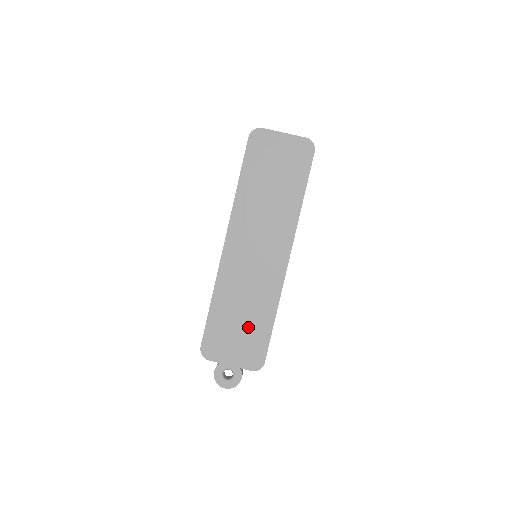
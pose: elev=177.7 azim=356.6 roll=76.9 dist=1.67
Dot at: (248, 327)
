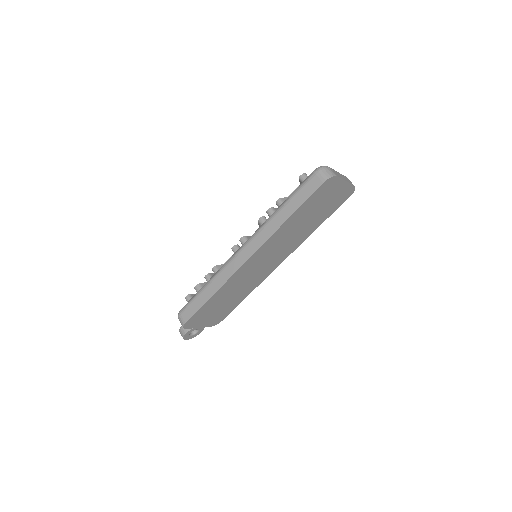
Dot at: (226, 305)
